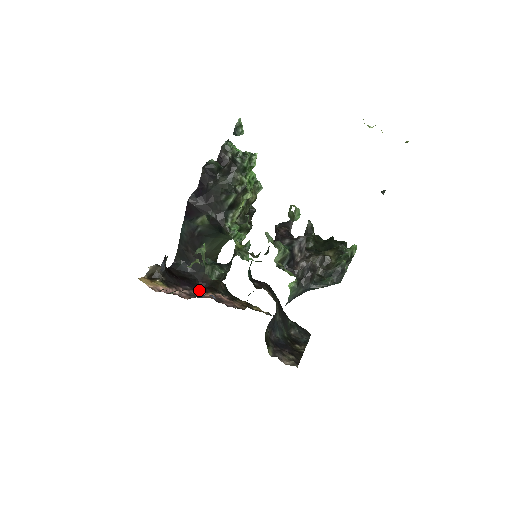
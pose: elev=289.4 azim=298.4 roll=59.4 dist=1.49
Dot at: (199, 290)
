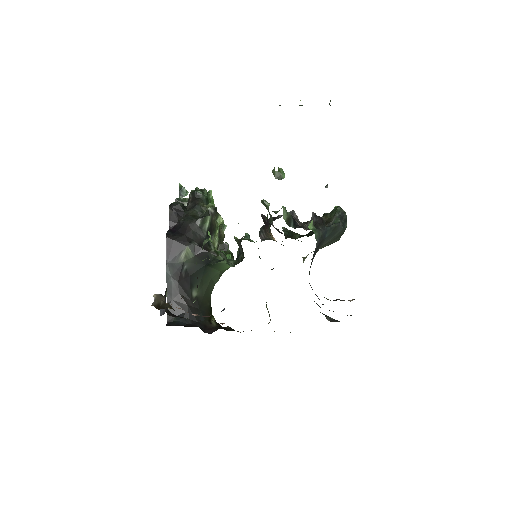
Dot at: occluded
